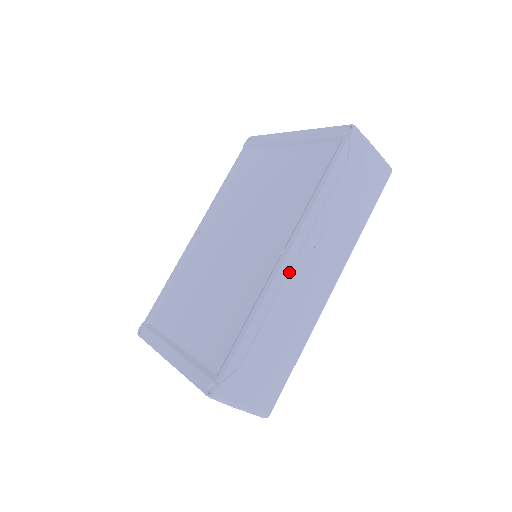
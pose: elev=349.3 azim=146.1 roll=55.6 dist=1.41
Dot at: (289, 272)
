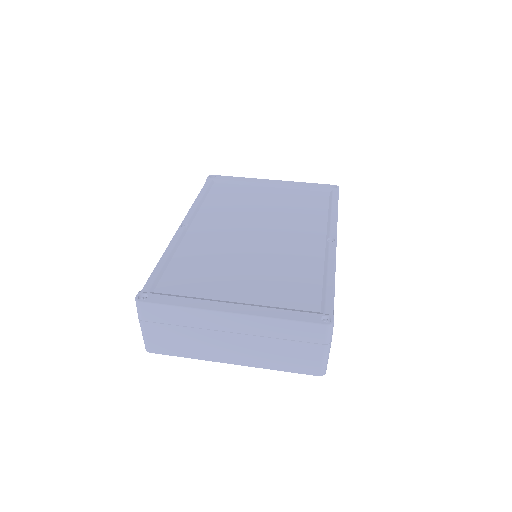
Dot at: occluded
